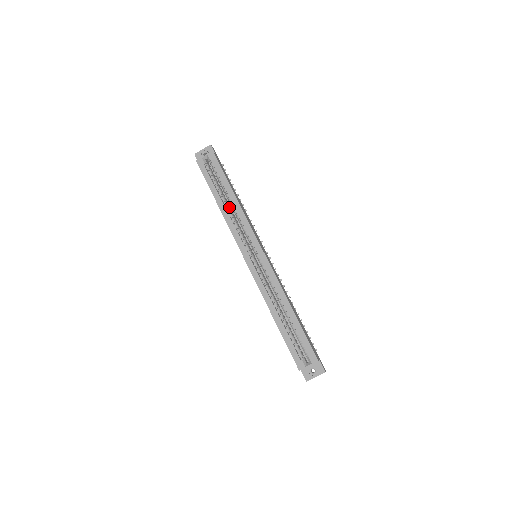
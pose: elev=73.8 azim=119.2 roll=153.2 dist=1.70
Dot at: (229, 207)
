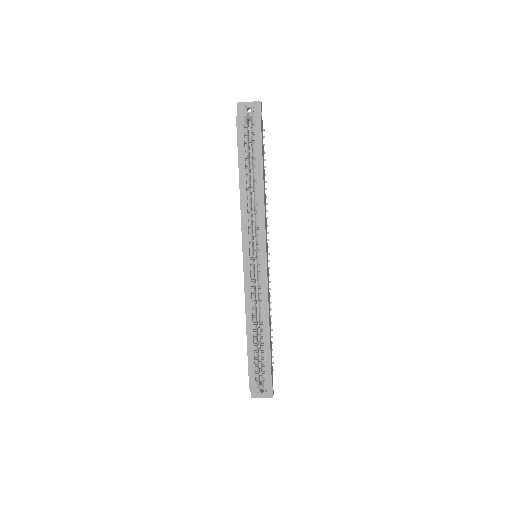
Dot at: occluded
